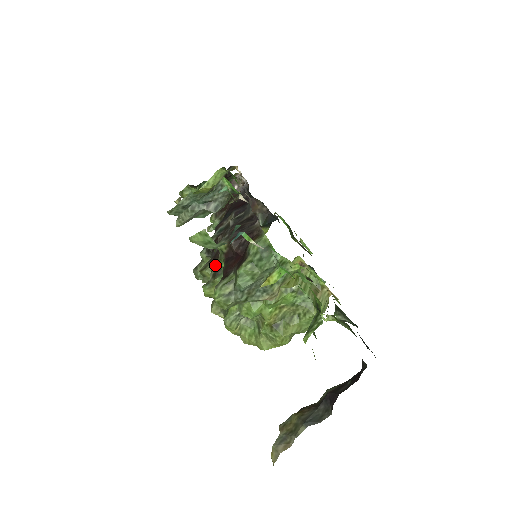
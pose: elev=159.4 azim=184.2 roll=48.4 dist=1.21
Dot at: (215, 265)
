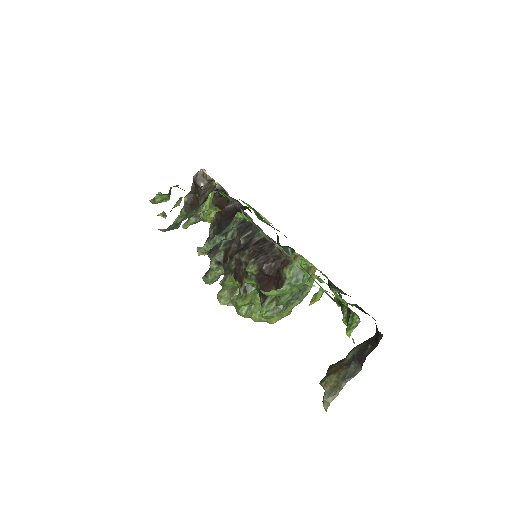
Dot at: (243, 282)
